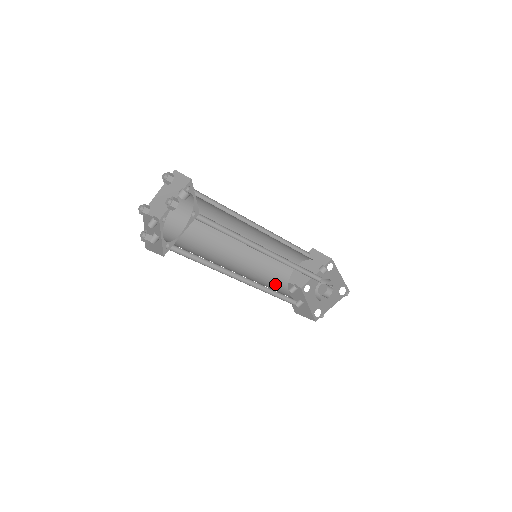
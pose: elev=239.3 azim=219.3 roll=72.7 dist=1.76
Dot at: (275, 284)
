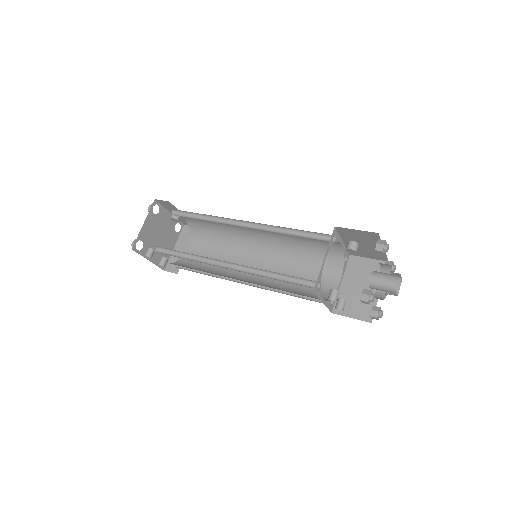
Dot at: occluded
